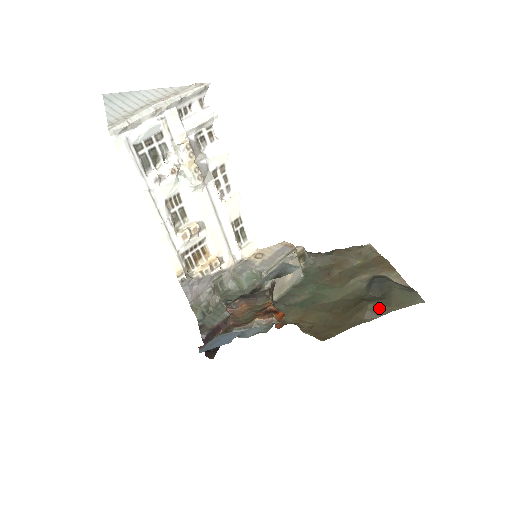
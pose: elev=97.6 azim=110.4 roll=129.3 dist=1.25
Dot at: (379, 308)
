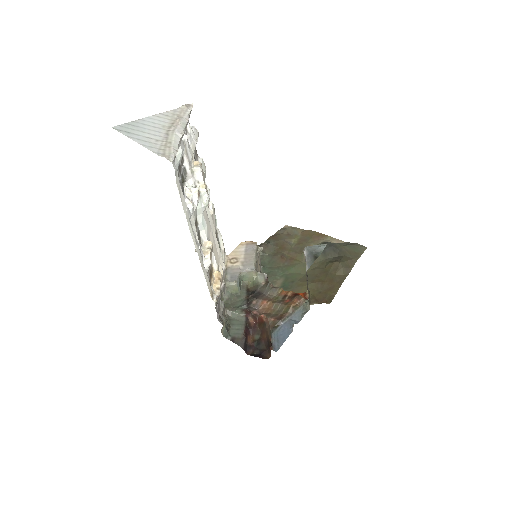
Dot at: (348, 263)
